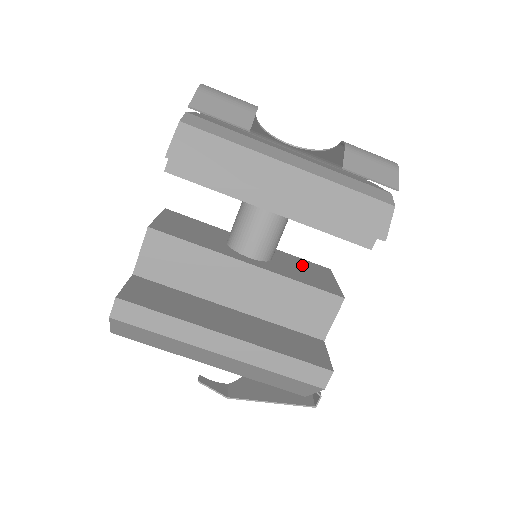
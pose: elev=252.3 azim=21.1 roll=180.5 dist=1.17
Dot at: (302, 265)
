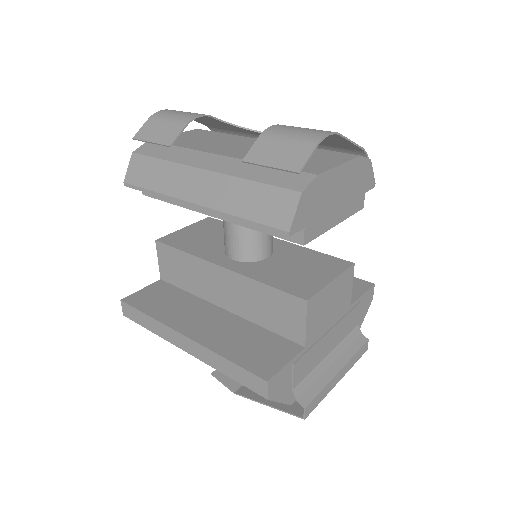
Dot at: (306, 262)
